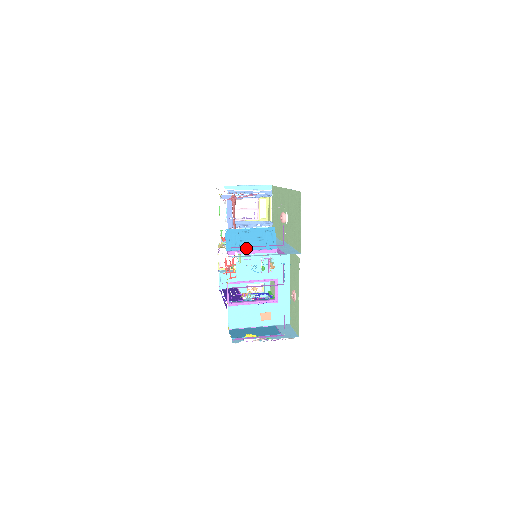
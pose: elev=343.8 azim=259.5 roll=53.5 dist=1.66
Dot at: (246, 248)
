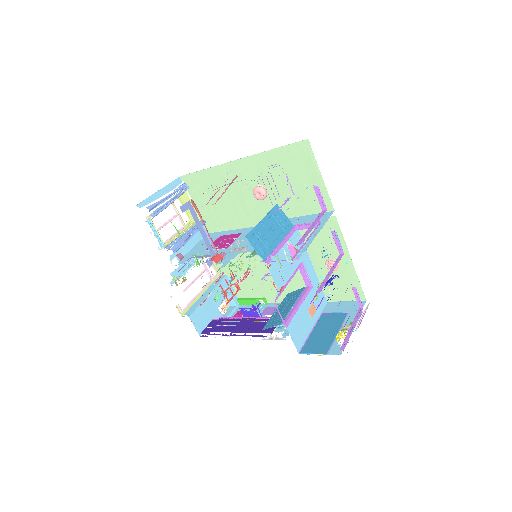
Dot at: (275, 245)
